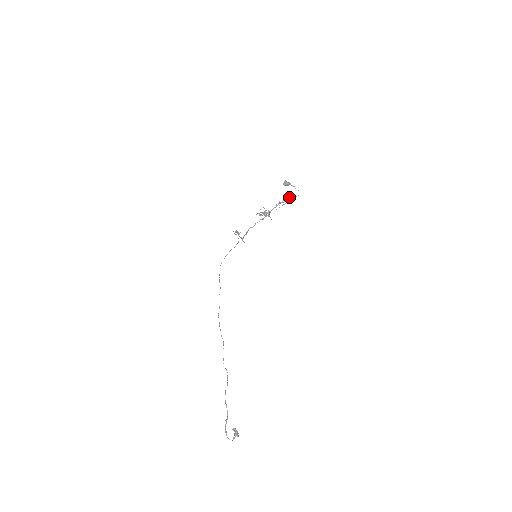
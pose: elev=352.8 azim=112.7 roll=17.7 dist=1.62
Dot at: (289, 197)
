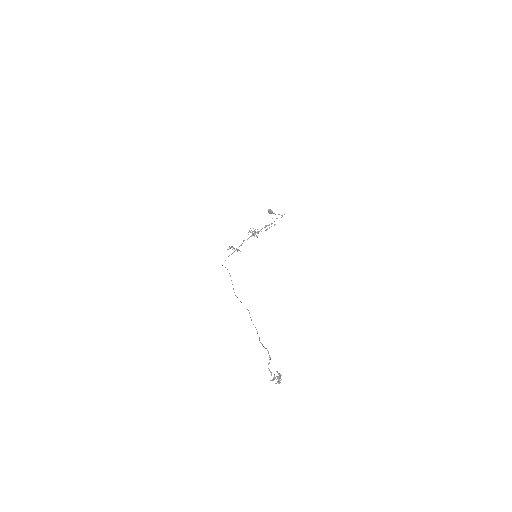
Dot at: (274, 221)
